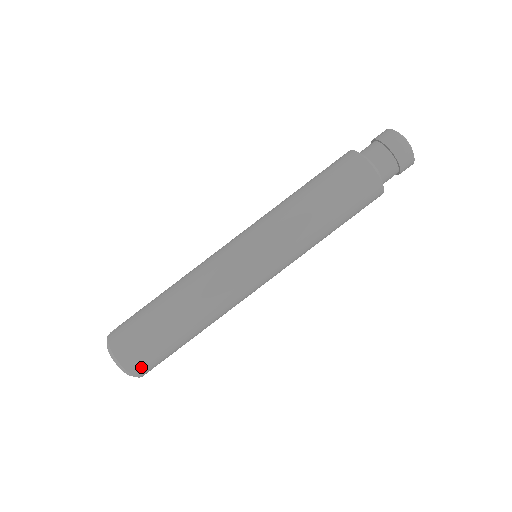
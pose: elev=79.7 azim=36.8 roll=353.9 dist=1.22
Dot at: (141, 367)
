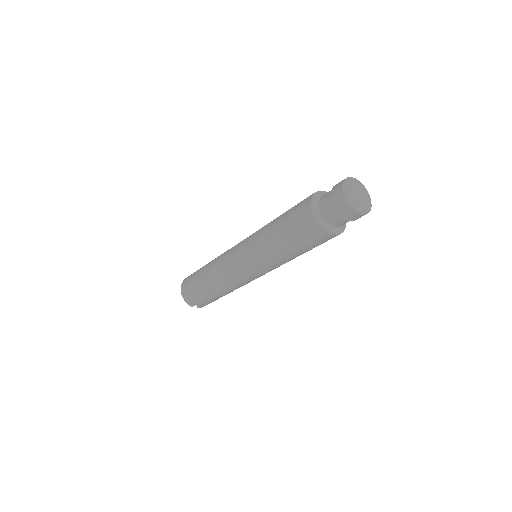
Dot at: (186, 296)
